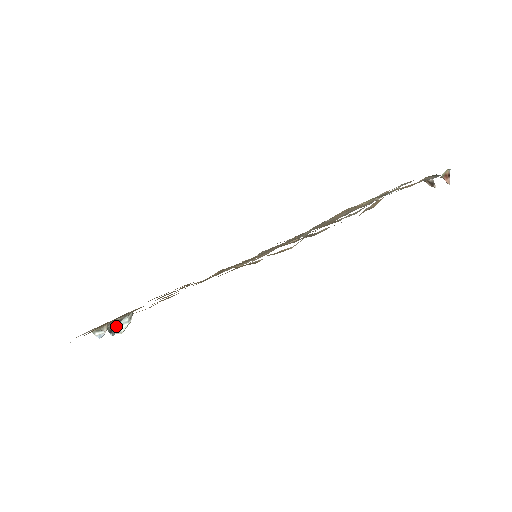
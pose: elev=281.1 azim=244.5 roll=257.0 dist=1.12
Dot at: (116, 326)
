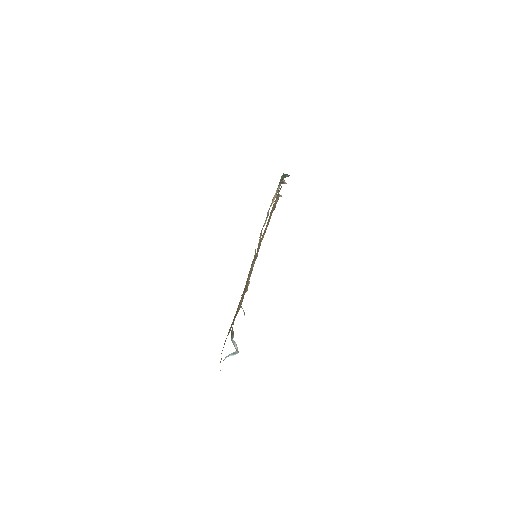
Dot at: occluded
